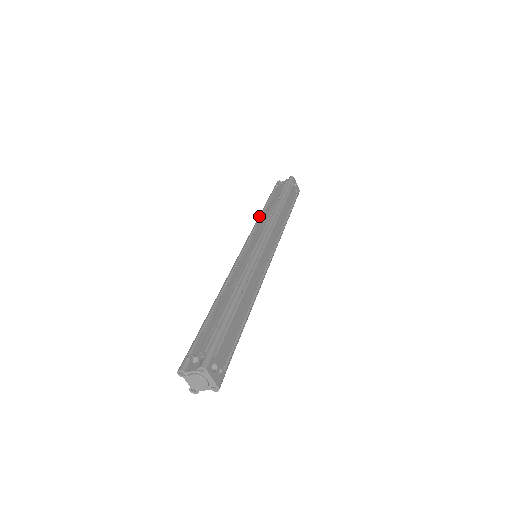
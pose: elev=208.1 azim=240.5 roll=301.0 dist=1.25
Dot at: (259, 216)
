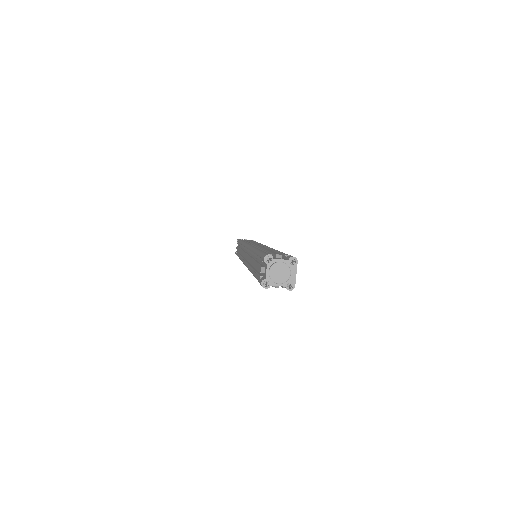
Dot at: (244, 241)
